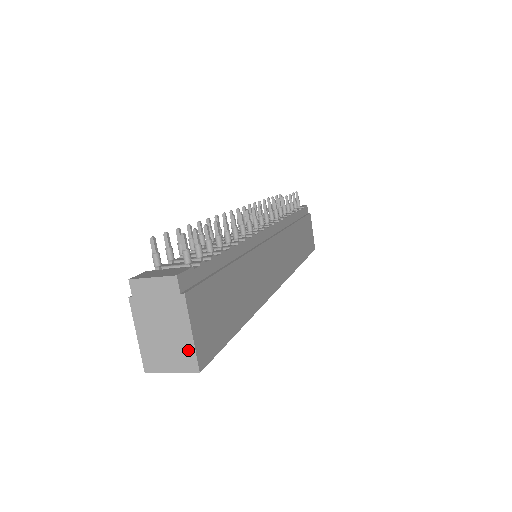
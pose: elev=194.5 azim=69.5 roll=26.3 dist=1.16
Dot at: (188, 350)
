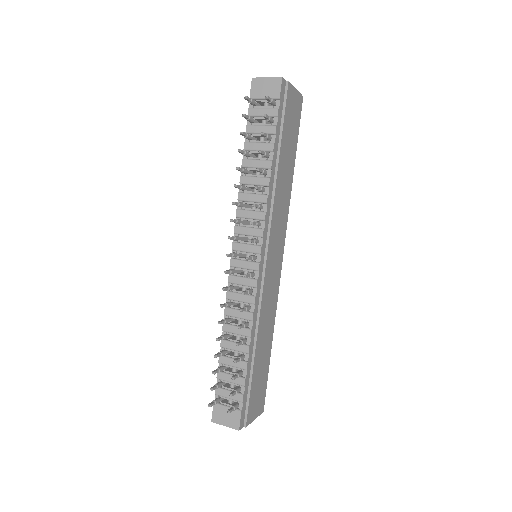
Dot at: occluded
